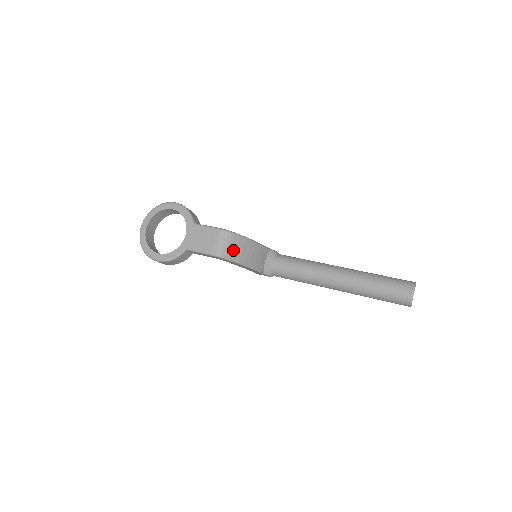
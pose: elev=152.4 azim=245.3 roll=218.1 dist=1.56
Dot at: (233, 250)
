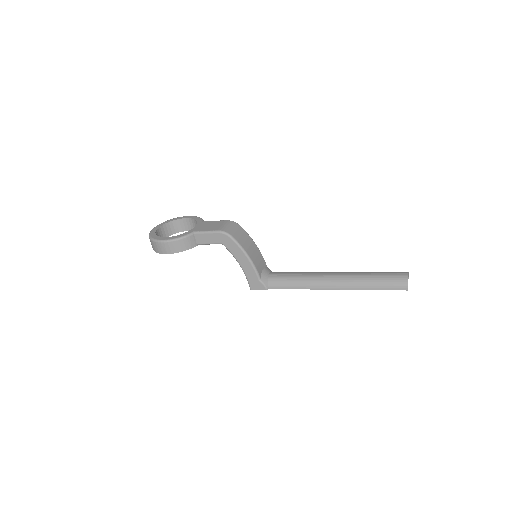
Dot at: (238, 235)
